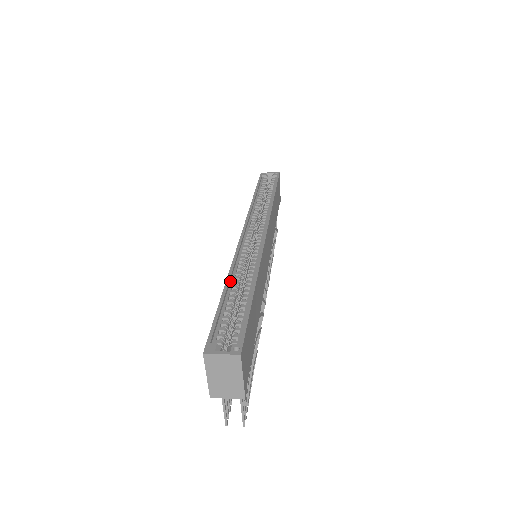
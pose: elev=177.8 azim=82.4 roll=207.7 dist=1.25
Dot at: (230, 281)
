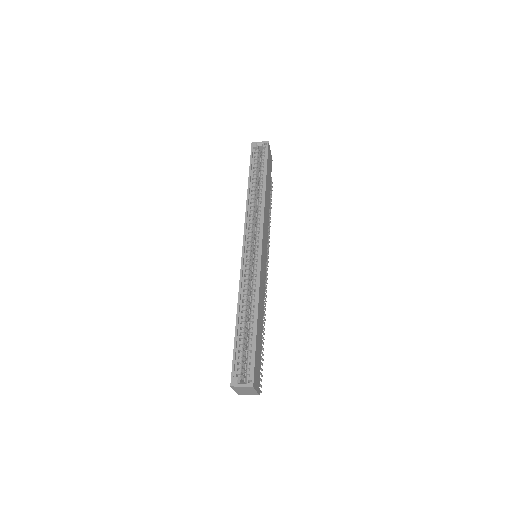
Dot at: (239, 309)
